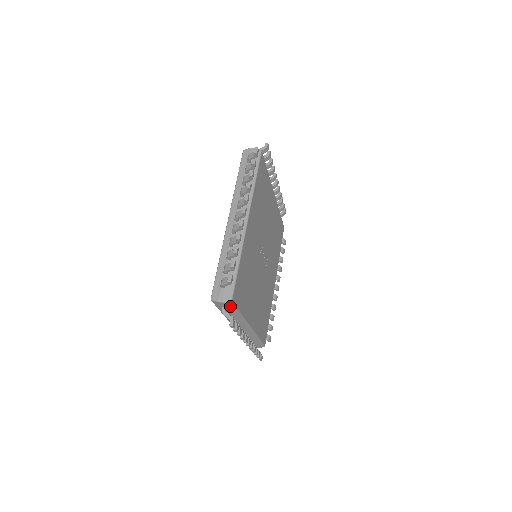
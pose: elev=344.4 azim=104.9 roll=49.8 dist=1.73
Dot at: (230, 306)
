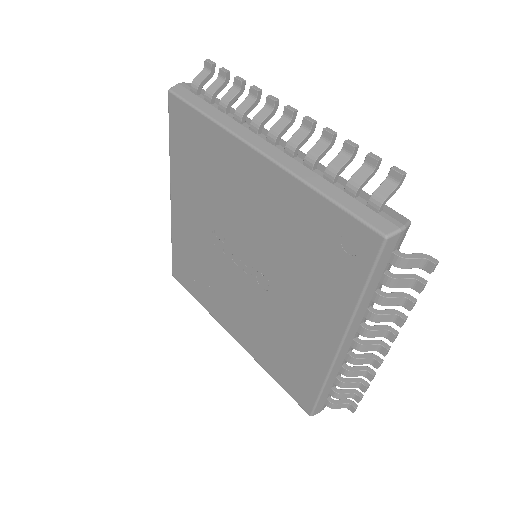
Dot at: occluded
